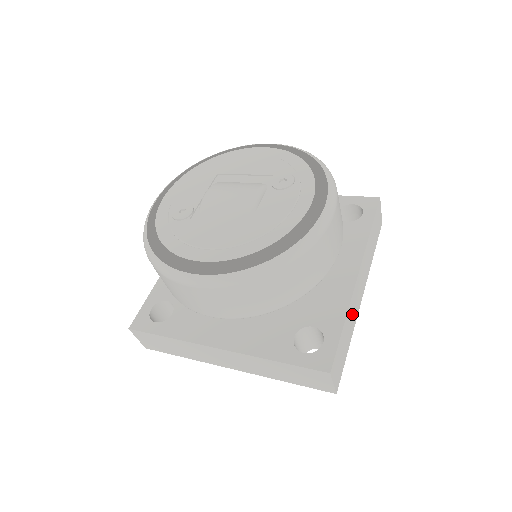
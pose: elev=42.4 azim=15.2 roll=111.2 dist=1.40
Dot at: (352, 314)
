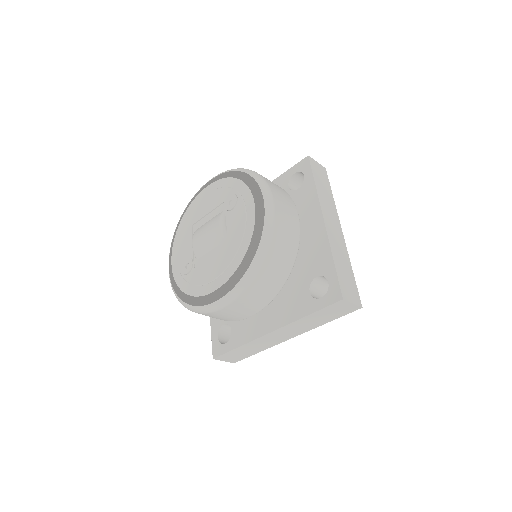
Dot at: (339, 249)
